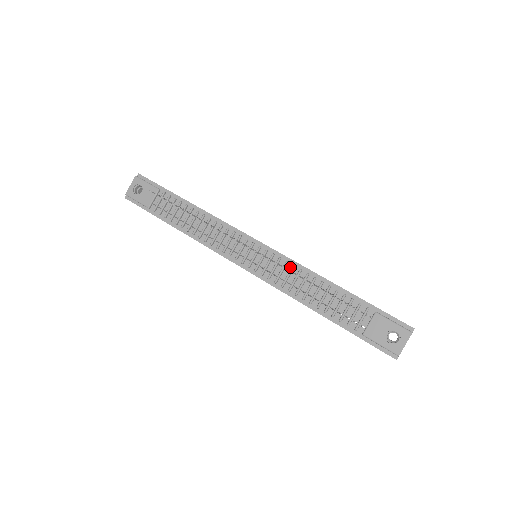
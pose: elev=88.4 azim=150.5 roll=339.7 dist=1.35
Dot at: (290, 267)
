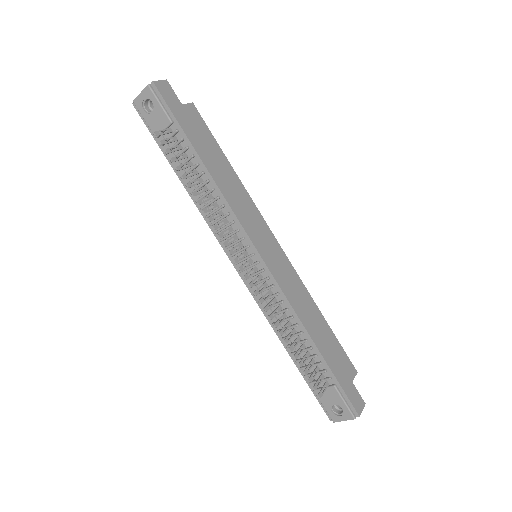
Dot at: (279, 299)
